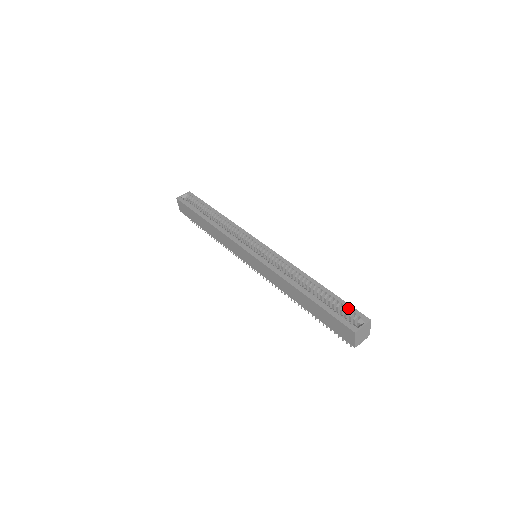
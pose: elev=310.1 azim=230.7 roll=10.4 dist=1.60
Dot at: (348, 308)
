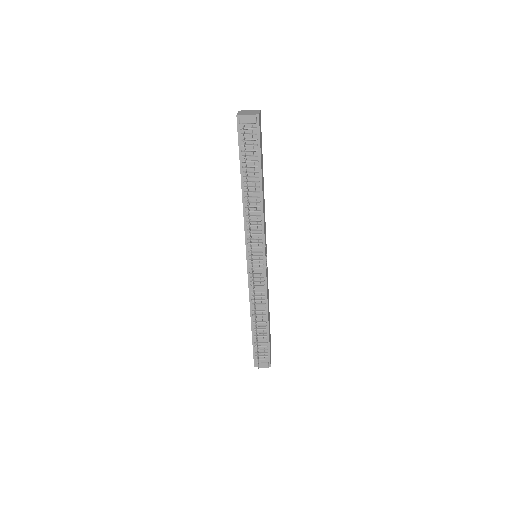
Dot at: occluded
